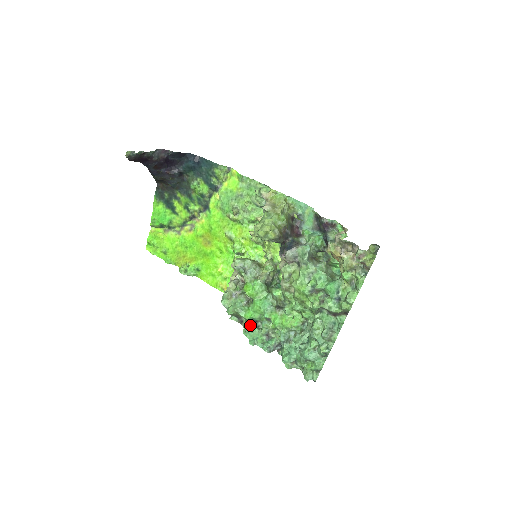
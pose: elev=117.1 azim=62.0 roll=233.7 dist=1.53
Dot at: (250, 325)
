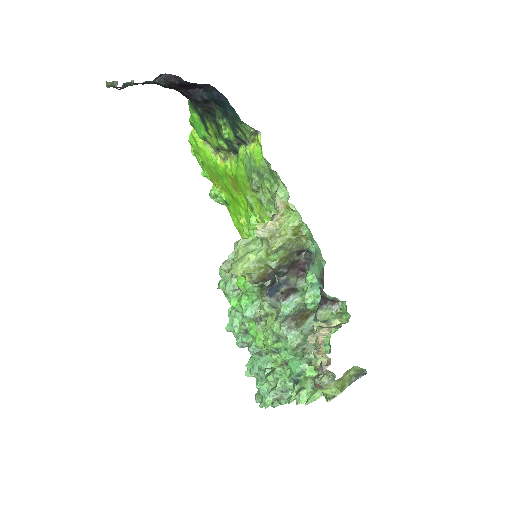
Dot at: (236, 309)
